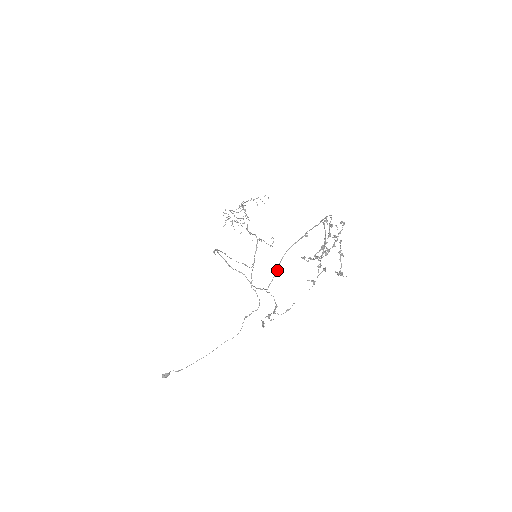
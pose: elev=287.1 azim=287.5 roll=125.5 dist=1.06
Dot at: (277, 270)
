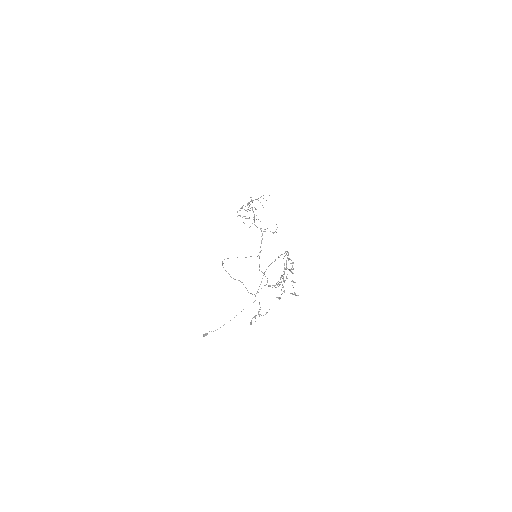
Dot at: (261, 282)
